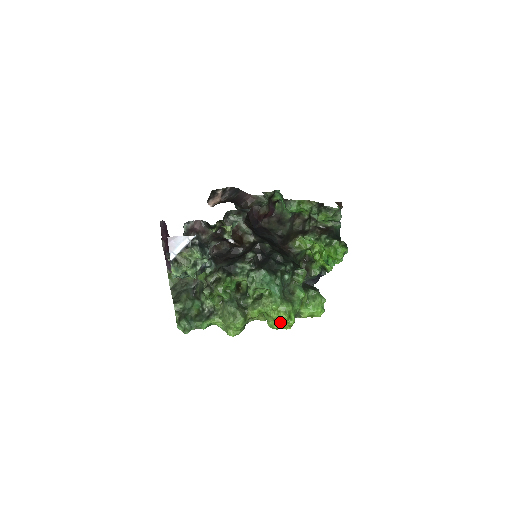
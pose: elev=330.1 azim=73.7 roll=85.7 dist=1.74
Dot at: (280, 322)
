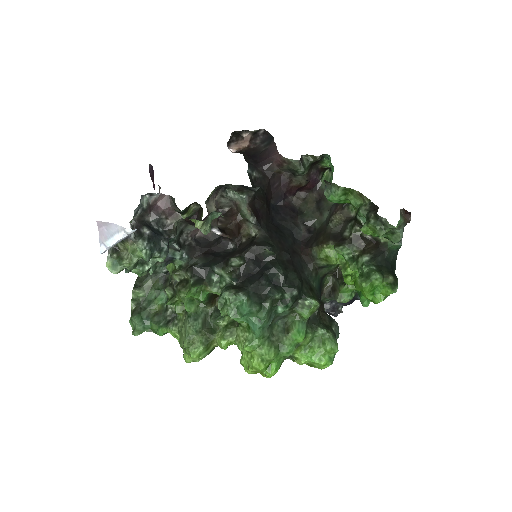
Dot at: (252, 370)
